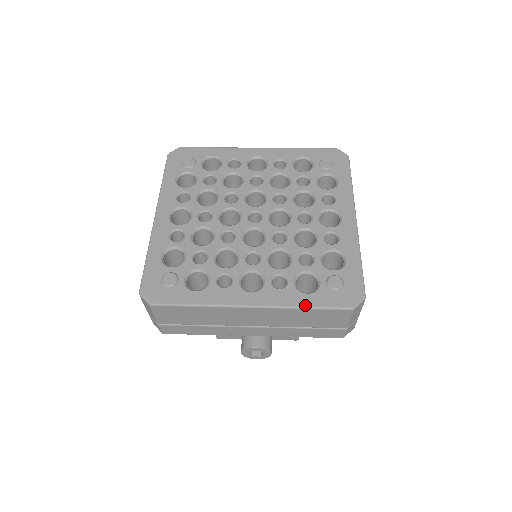
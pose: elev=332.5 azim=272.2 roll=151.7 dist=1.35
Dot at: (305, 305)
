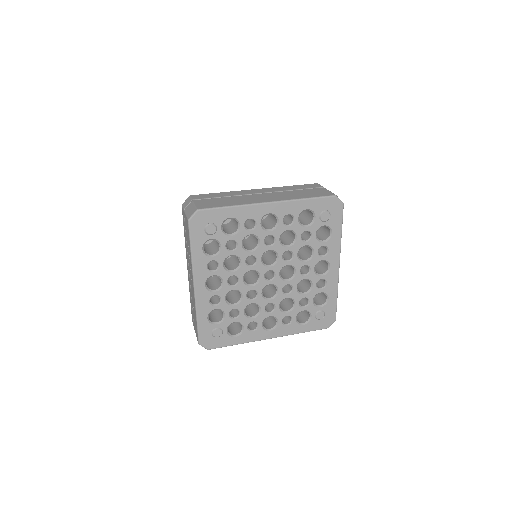
Dot at: (302, 332)
